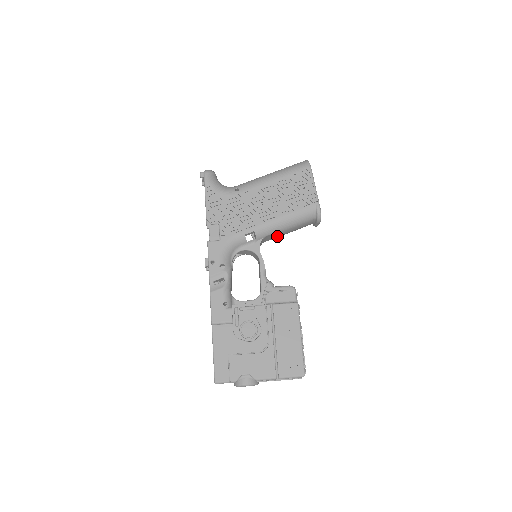
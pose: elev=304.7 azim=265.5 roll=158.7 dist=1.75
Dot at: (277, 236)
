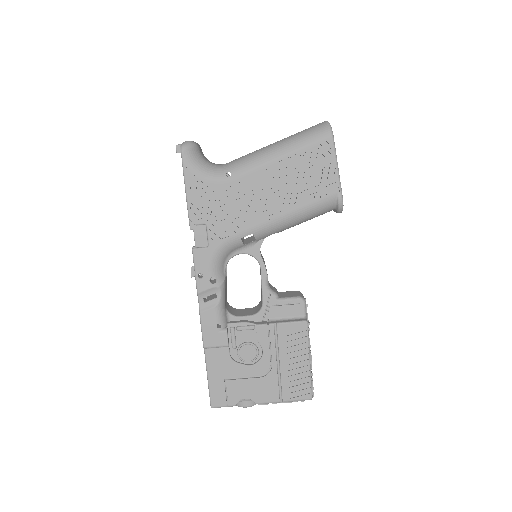
Dot at: occluded
